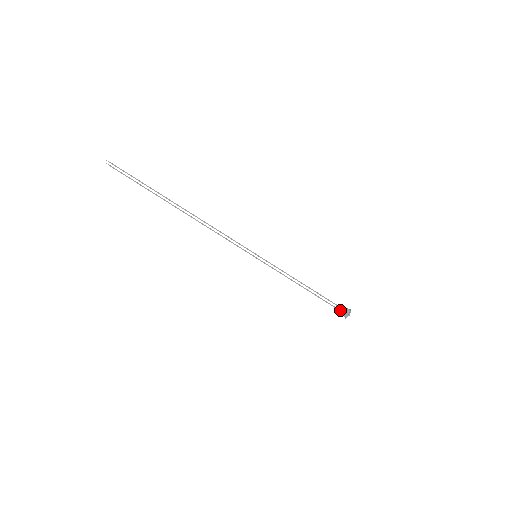
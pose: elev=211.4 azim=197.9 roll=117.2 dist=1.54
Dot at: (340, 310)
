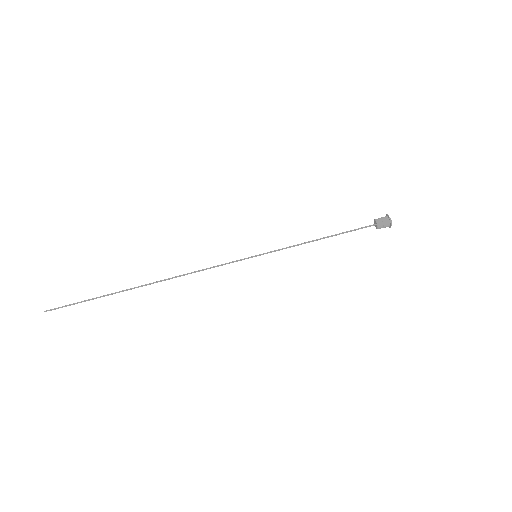
Dot at: (379, 228)
